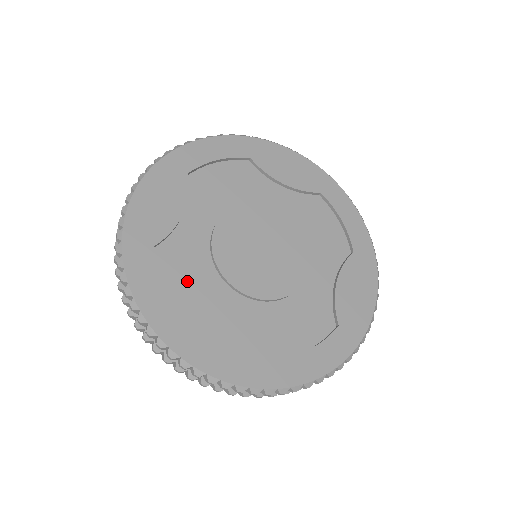
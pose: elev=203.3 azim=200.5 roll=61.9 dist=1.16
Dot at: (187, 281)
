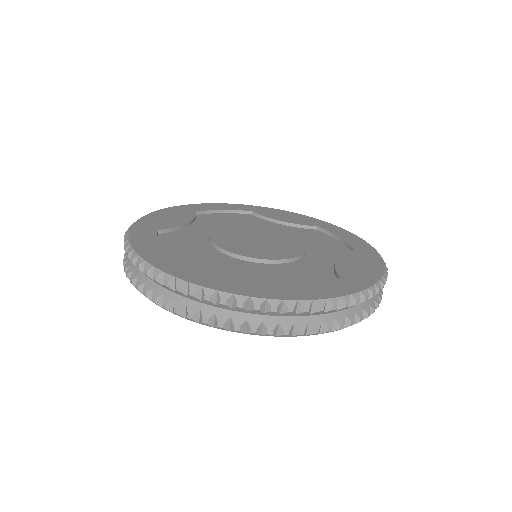
Dot at: (183, 248)
